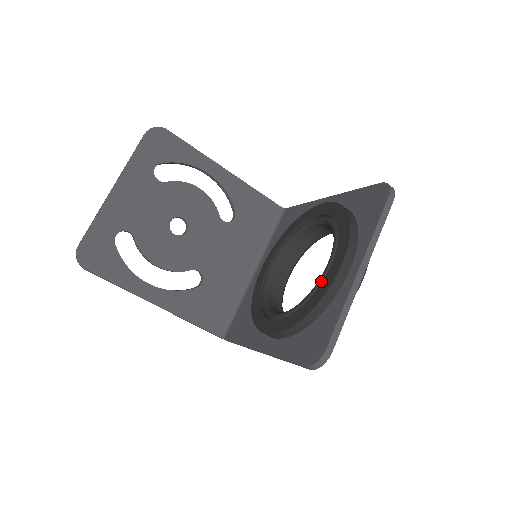
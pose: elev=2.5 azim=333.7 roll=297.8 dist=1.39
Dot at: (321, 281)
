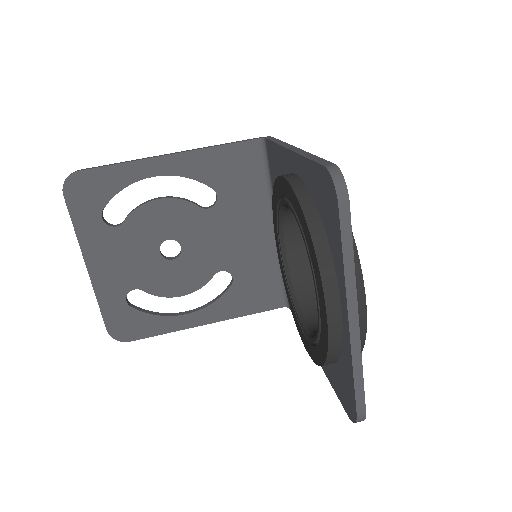
Dot at: (320, 322)
